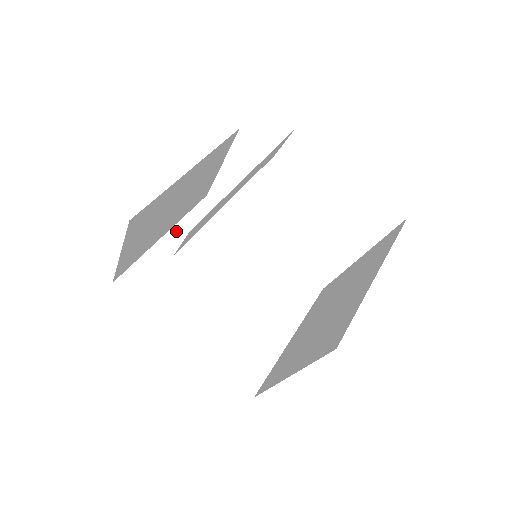
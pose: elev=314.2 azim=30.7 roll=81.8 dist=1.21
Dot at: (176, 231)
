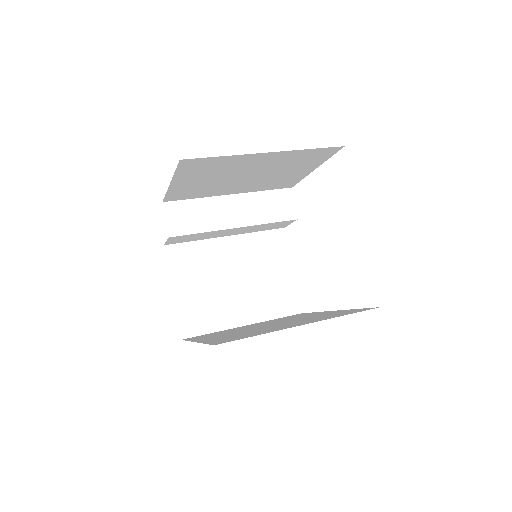
Dot at: occluded
